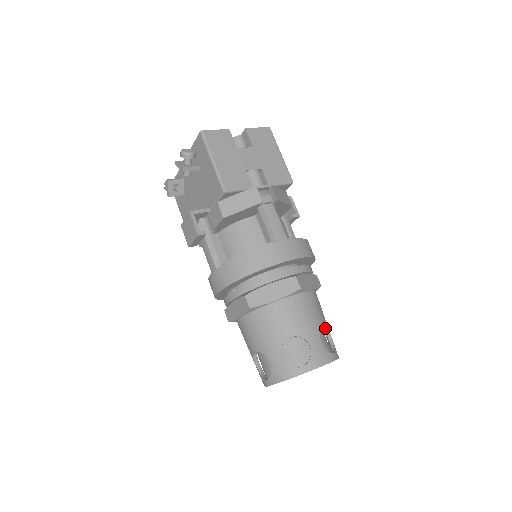
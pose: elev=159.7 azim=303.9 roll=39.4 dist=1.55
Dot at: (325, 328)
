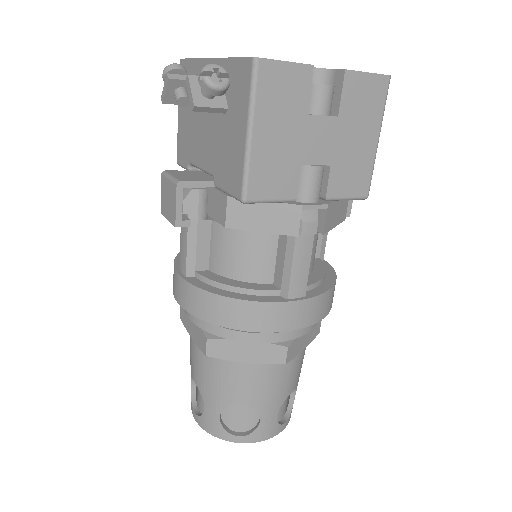
Dot at: occluded
